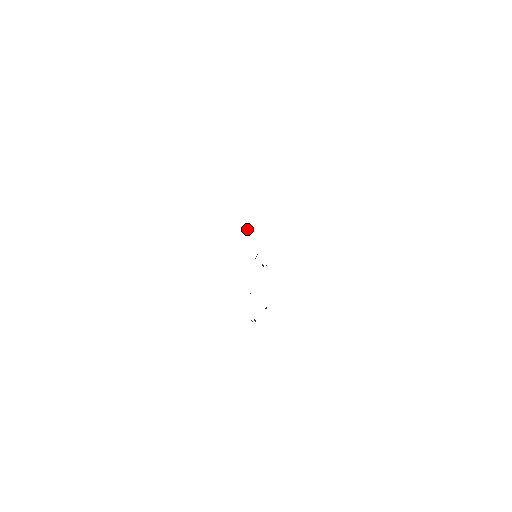
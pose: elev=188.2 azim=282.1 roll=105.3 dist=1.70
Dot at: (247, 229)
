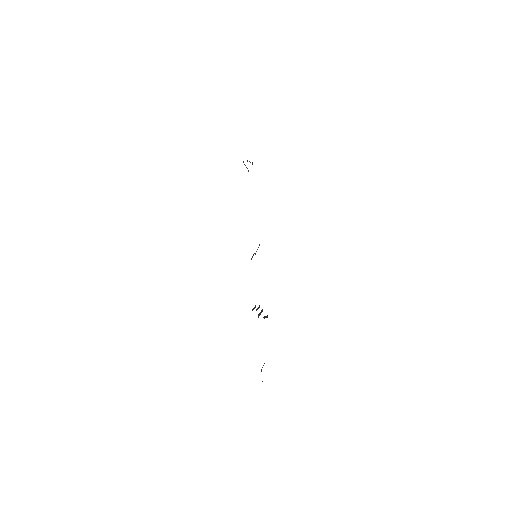
Dot at: (248, 171)
